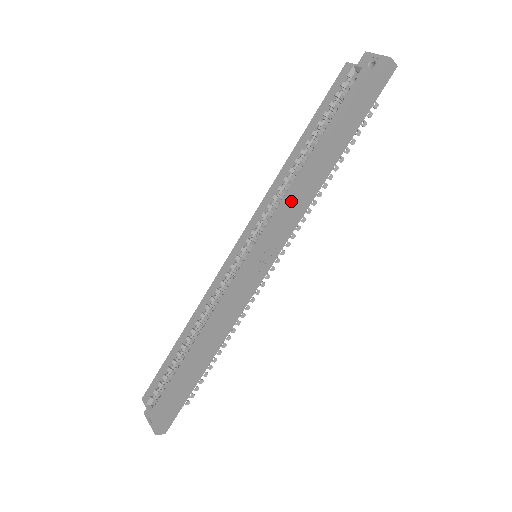
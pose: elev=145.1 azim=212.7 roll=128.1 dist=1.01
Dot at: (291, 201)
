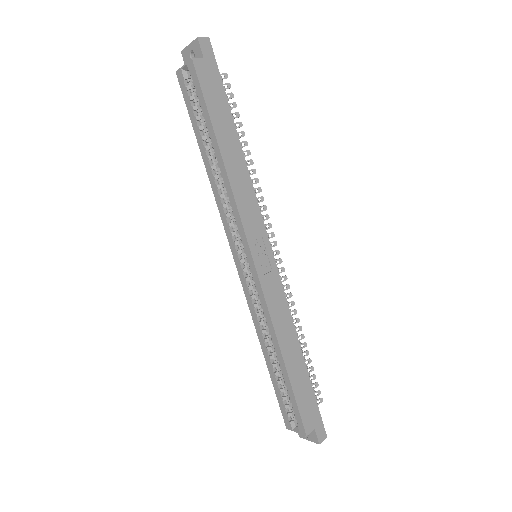
Dot at: (236, 197)
